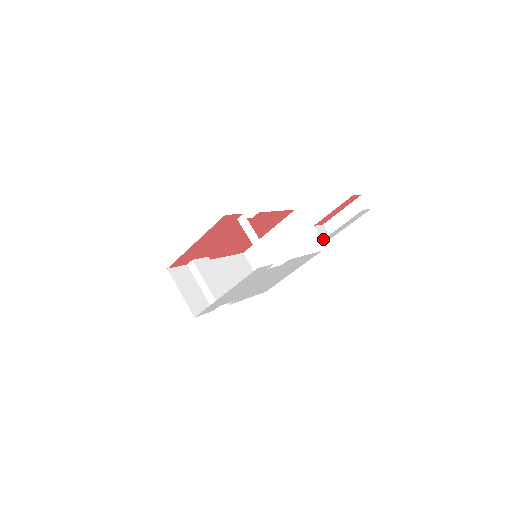
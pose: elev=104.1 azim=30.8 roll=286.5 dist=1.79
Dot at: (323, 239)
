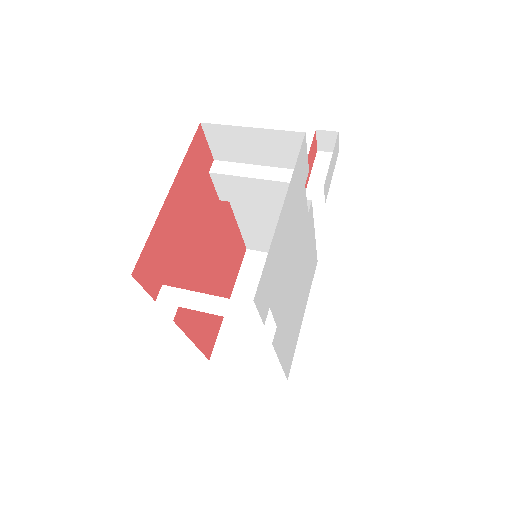
Dot at: occluded
